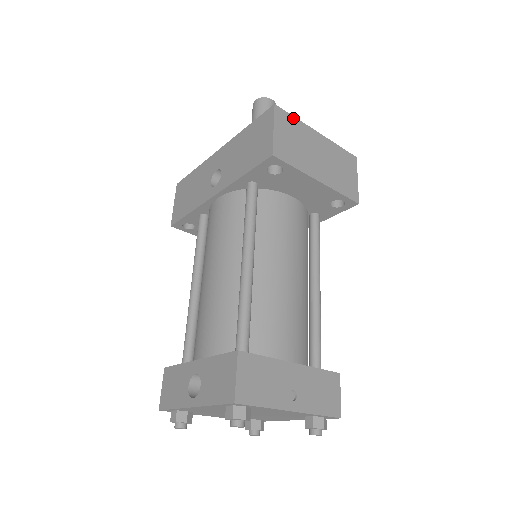
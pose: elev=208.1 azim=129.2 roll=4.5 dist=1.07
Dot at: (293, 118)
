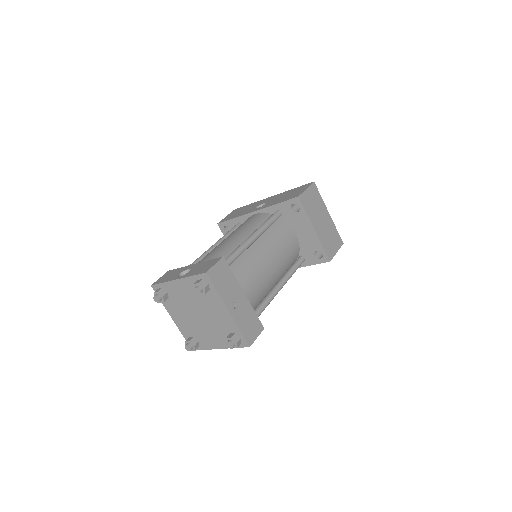
Dot at: (320, 195)
